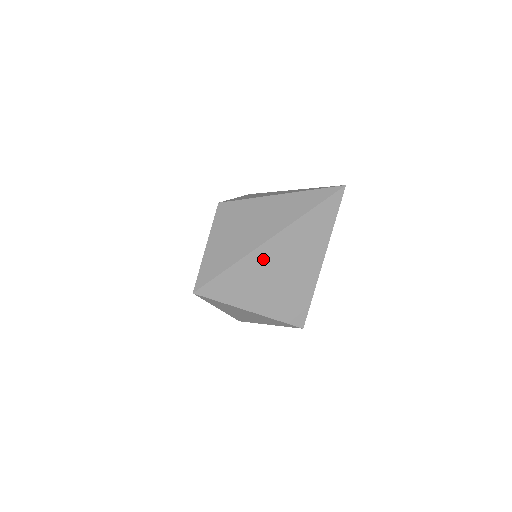
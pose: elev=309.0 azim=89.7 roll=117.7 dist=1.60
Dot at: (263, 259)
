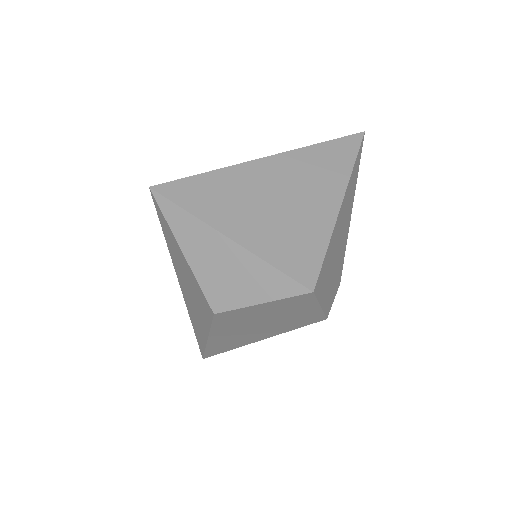
Dot at: (255, 176)
